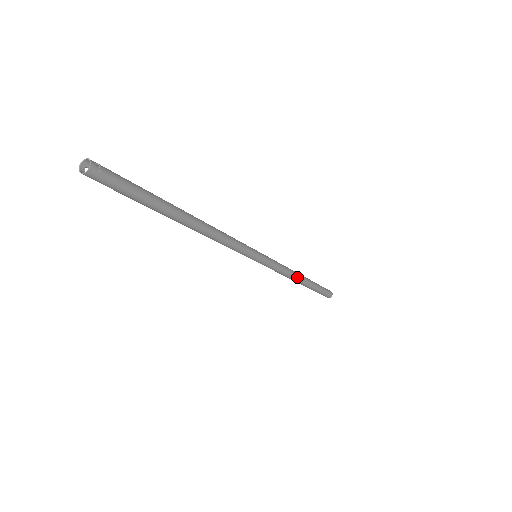
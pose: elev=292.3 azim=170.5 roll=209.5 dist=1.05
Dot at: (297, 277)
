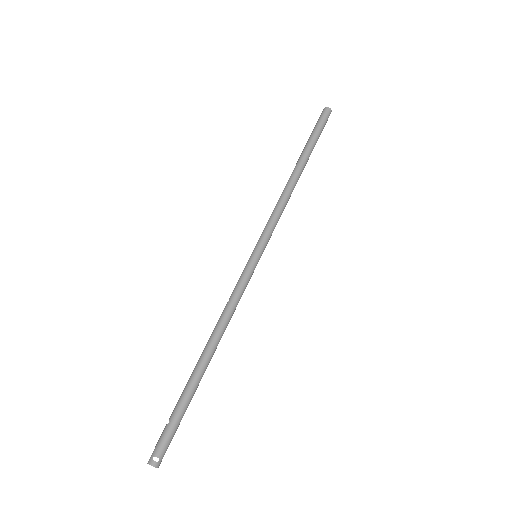
Dot at: (293, 187)
